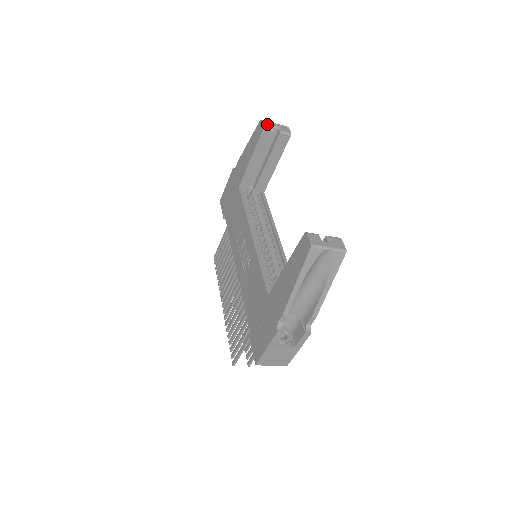
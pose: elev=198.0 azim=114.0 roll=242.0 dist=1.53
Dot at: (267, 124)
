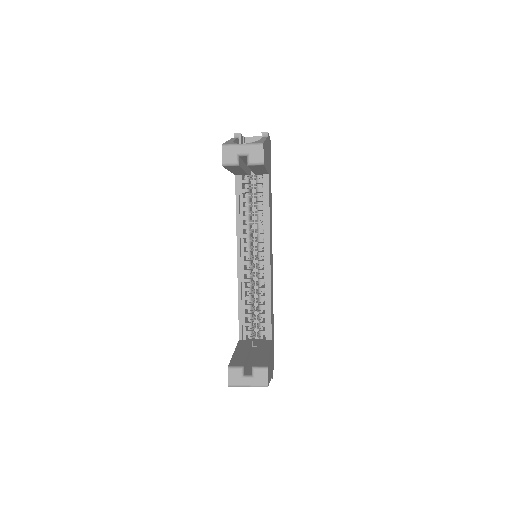
Dot at: (228, 156)
